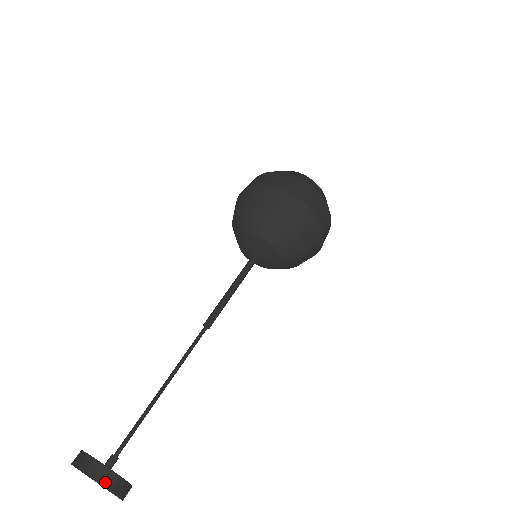
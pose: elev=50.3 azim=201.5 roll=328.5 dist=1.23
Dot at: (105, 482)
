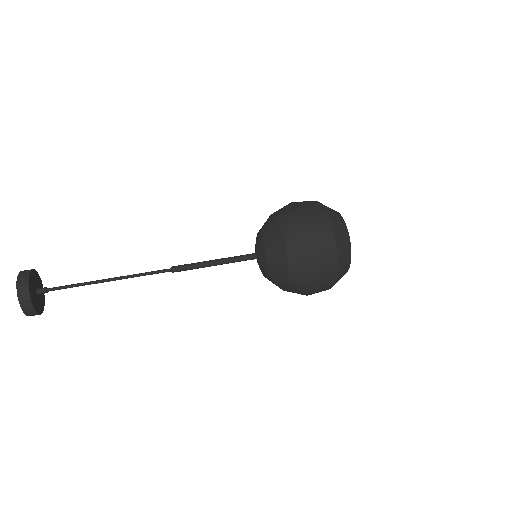
Dot at: (20, 287)
